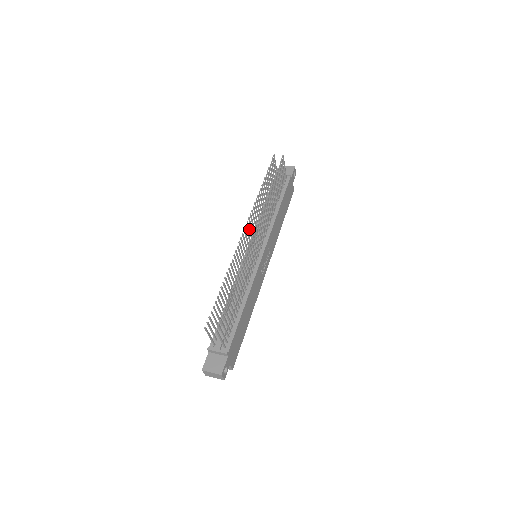
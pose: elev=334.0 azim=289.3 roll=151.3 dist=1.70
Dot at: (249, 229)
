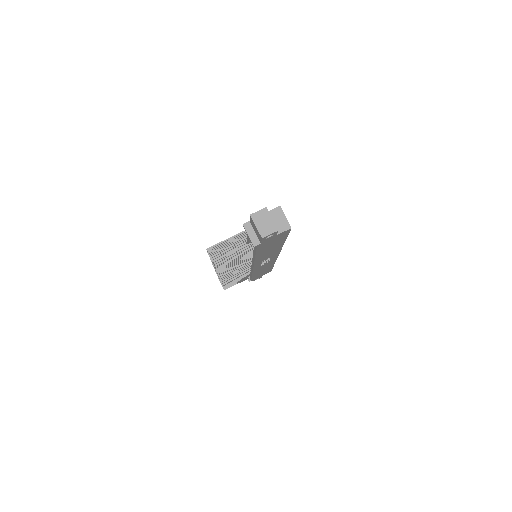
Dot at: occluded
